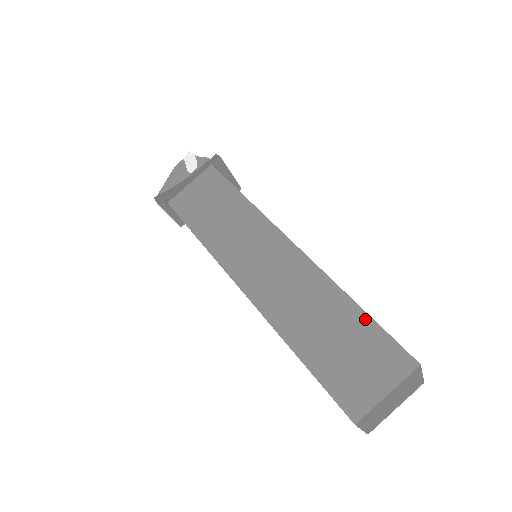
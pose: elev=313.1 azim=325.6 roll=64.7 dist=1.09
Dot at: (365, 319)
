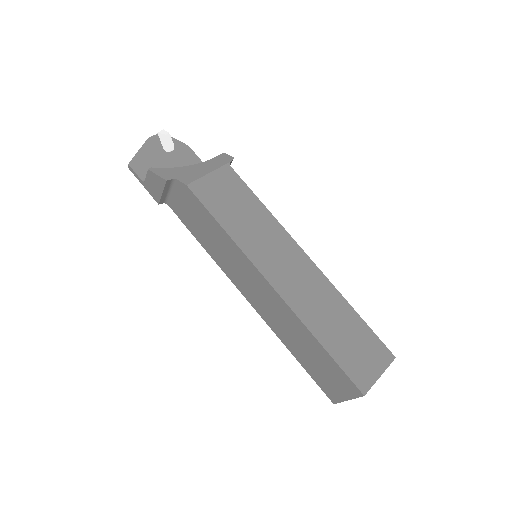
Dot at: (363, 324)
